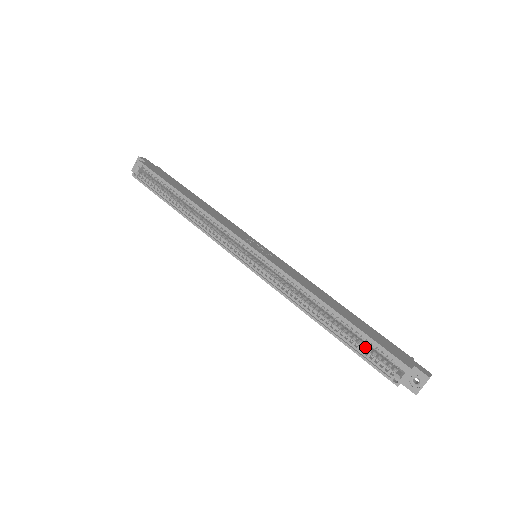
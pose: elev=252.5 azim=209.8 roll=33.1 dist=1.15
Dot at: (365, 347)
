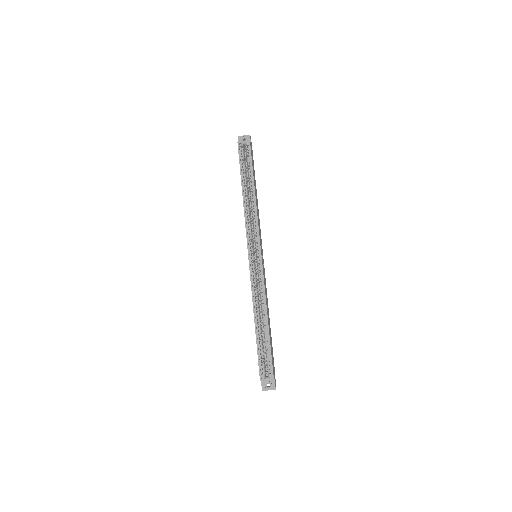
Dot at: occluded
